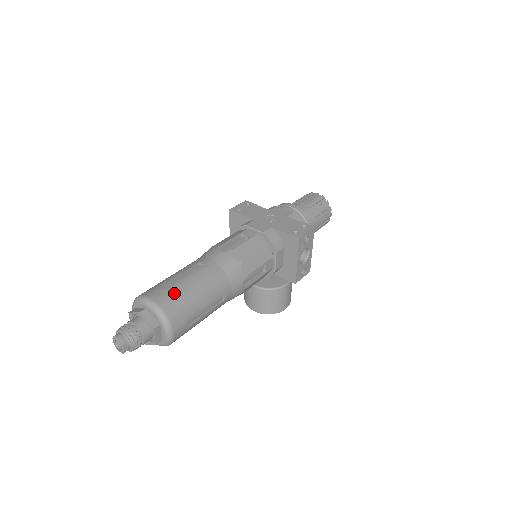
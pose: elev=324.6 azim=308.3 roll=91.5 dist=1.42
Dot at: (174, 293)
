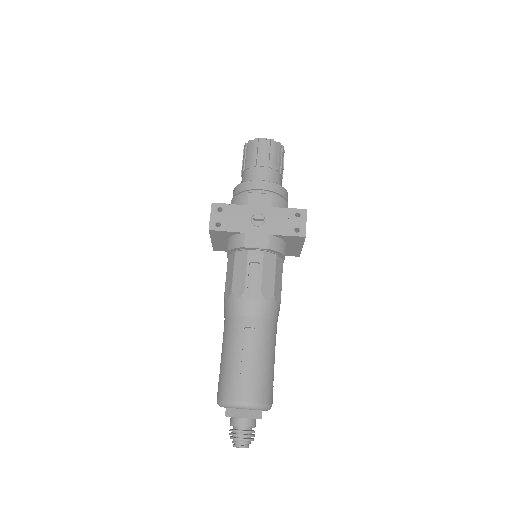
Dot at: (256, 381)
